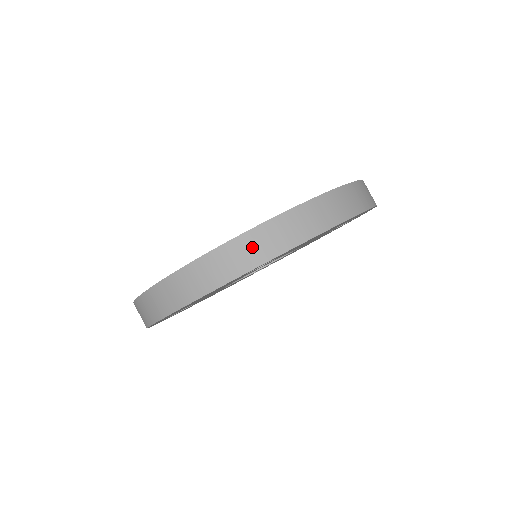
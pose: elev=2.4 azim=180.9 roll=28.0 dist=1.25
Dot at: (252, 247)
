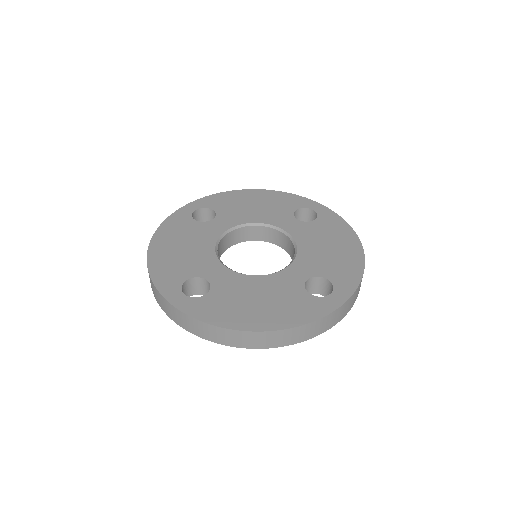
Dot at: (343, 311)
